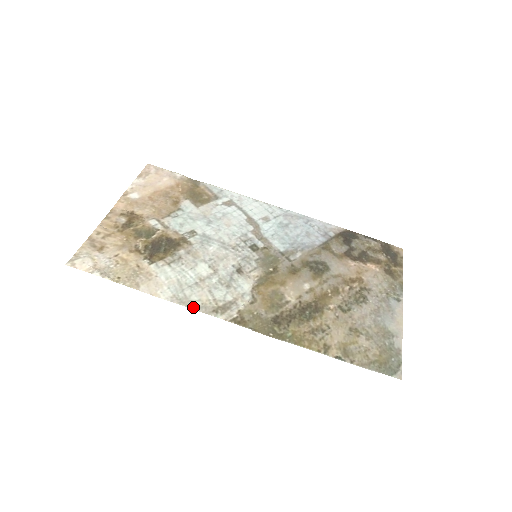
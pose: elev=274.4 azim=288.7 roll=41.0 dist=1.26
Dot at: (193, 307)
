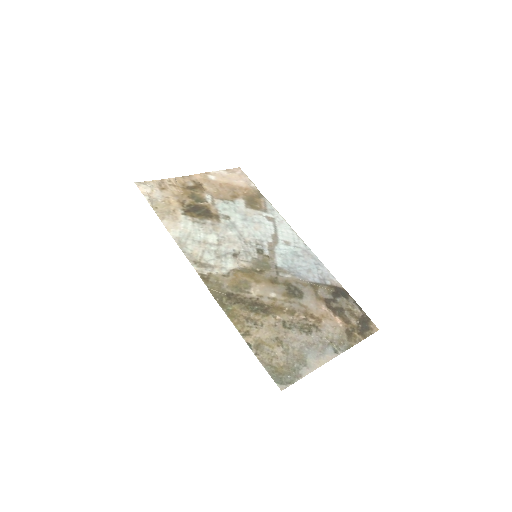
Dot at: (184, 251)
